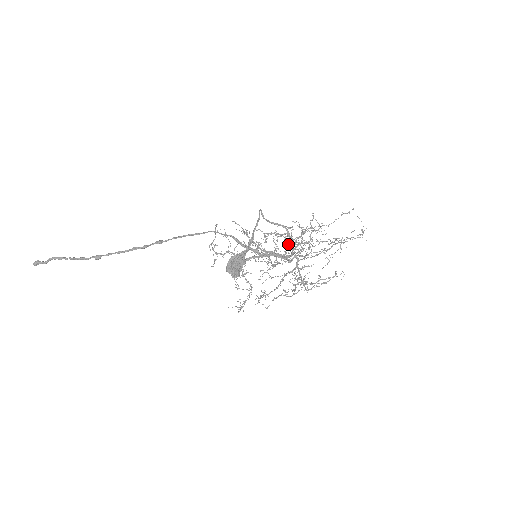
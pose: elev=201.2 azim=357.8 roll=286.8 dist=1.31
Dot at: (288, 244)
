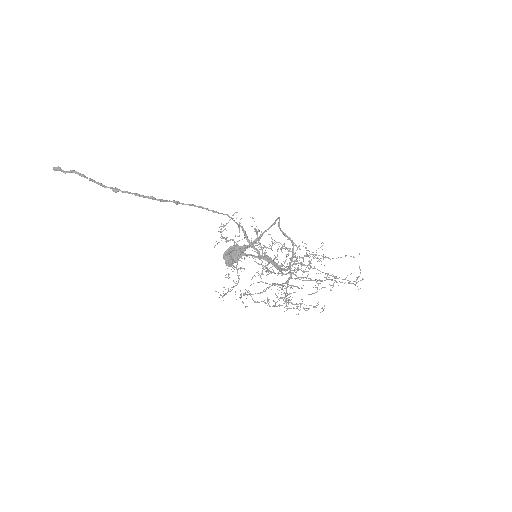
Dot at: occluded
